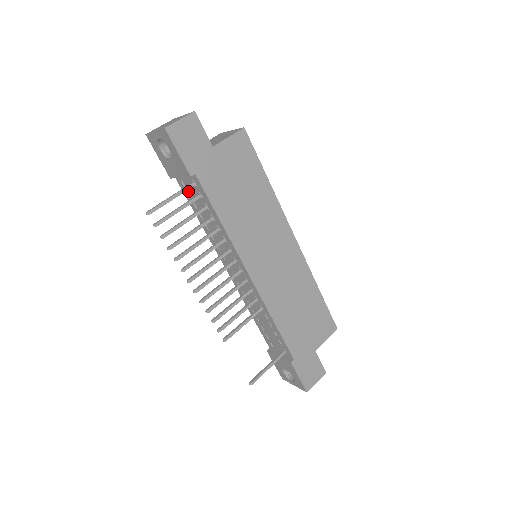
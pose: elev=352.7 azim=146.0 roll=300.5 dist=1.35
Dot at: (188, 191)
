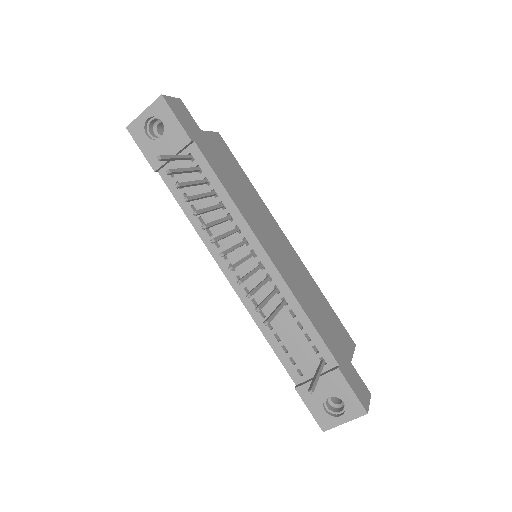
Dot at: (178, 180)
